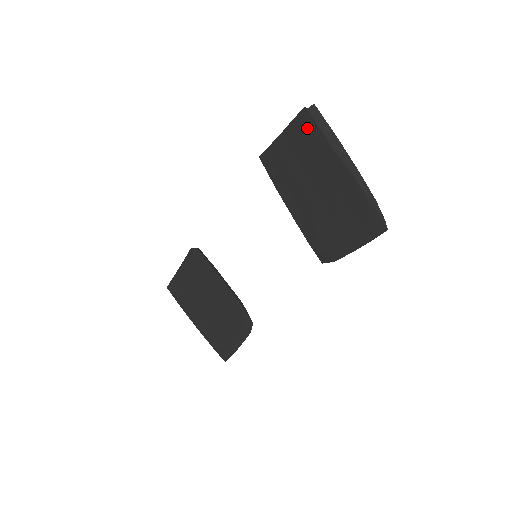
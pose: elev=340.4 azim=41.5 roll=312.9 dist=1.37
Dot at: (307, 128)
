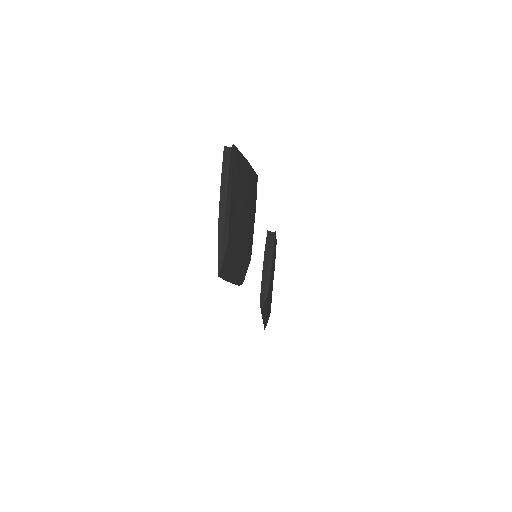
Dot at: occluded
